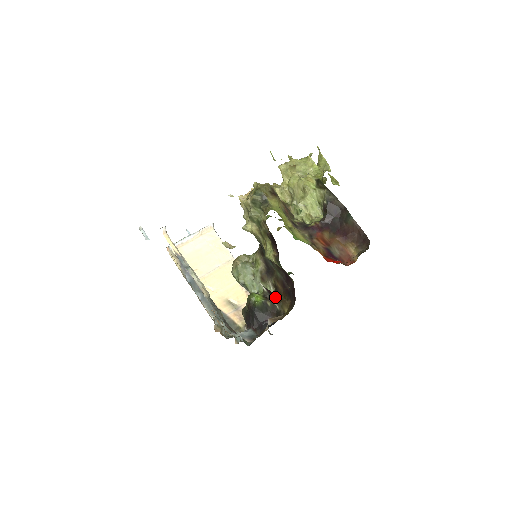
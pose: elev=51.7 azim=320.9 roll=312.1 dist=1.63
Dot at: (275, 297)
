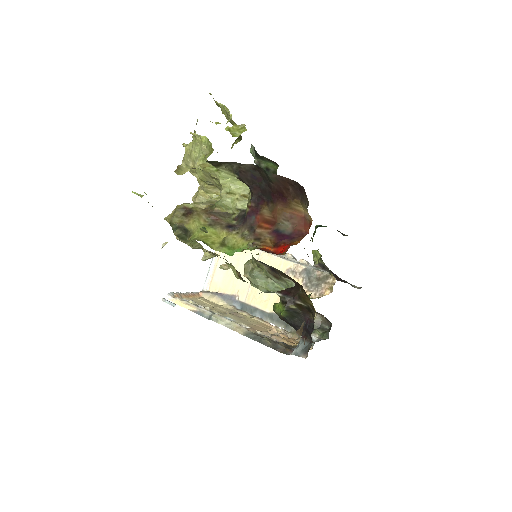
Dot at: (294, 294)
